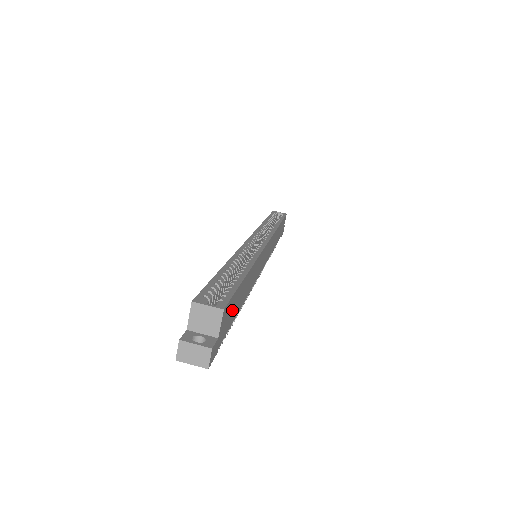
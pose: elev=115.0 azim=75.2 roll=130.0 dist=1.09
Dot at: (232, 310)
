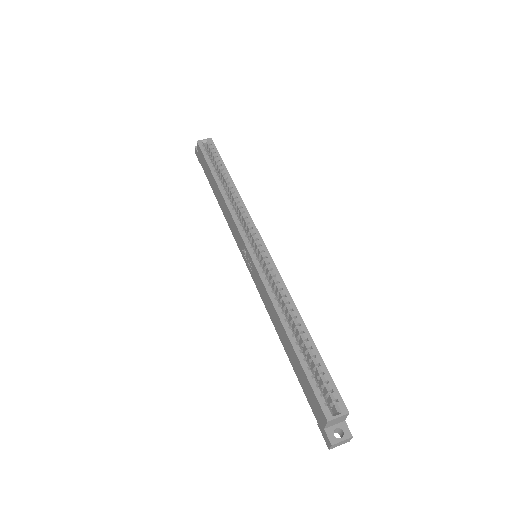
Dot at: occluded
